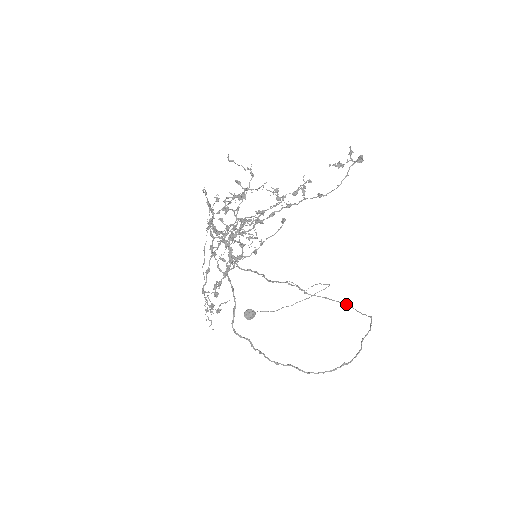
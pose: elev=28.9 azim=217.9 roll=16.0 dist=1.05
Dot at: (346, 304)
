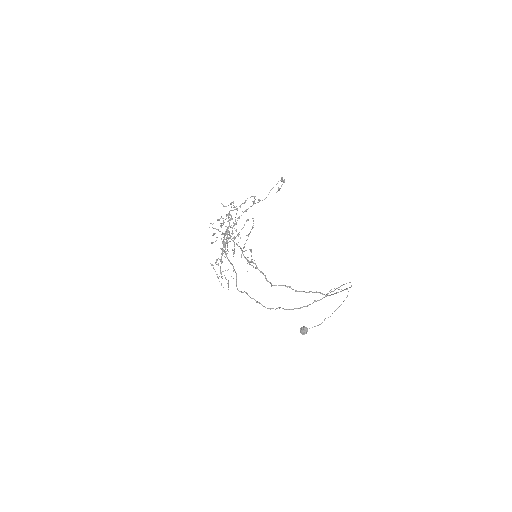
Dot at: occluded
